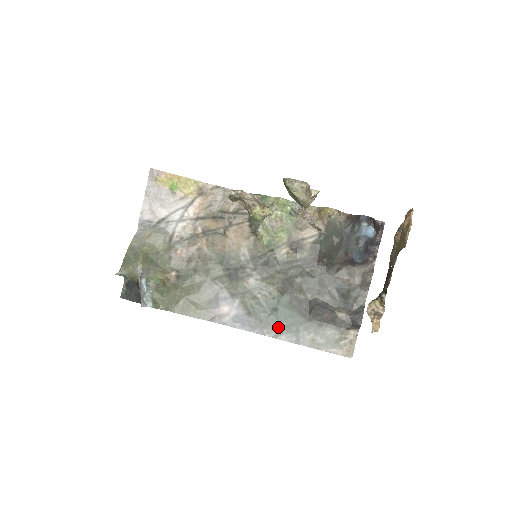
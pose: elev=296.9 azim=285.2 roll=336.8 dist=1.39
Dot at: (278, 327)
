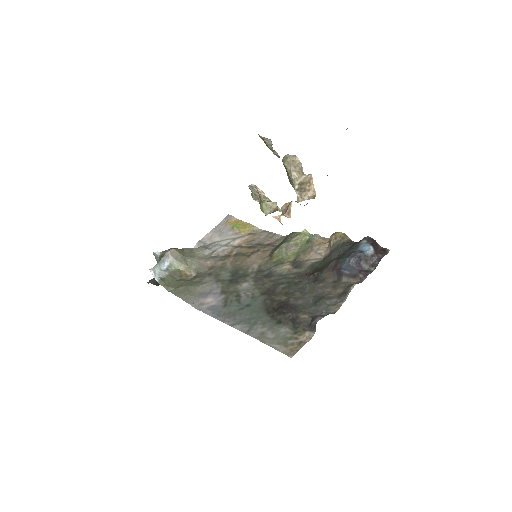
Dot at: (240, 319)
